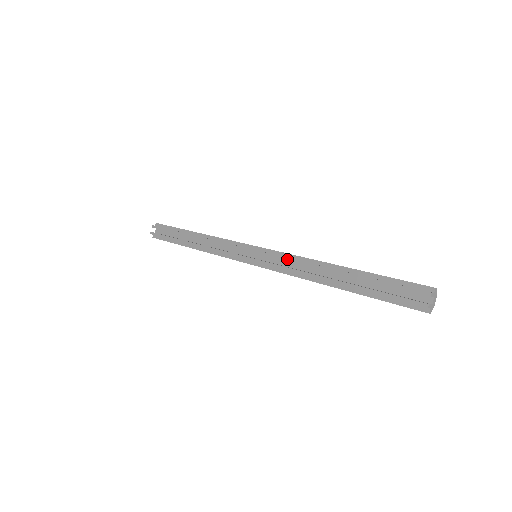
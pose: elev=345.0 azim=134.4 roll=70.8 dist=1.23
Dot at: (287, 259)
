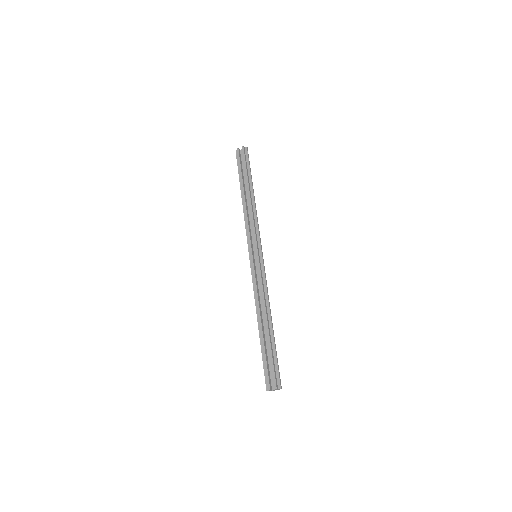
Dot at: (261, 284)
